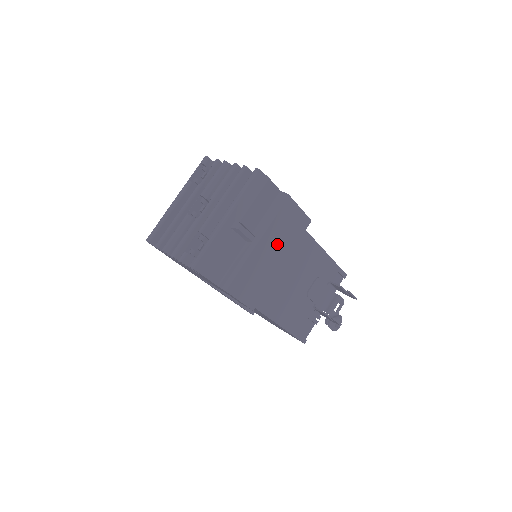
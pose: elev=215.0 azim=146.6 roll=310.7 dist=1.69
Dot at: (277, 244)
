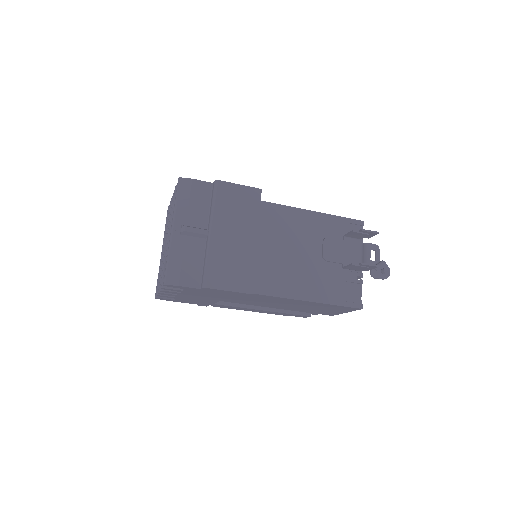
Dot at: (236, 225)
